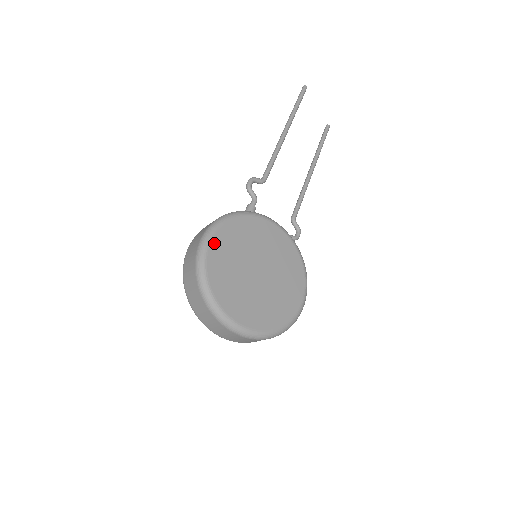
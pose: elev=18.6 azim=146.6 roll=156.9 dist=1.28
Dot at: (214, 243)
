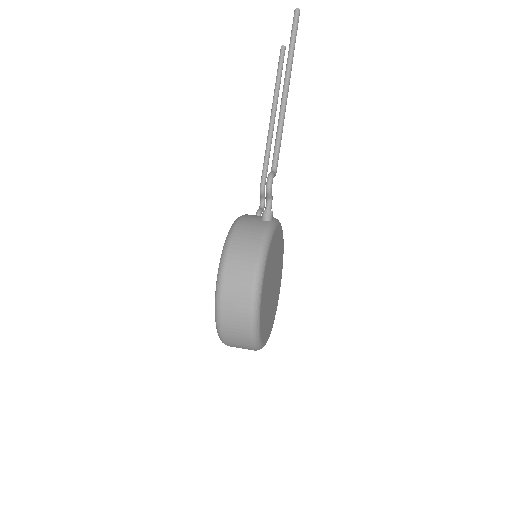
Dot at: (264, 282)
